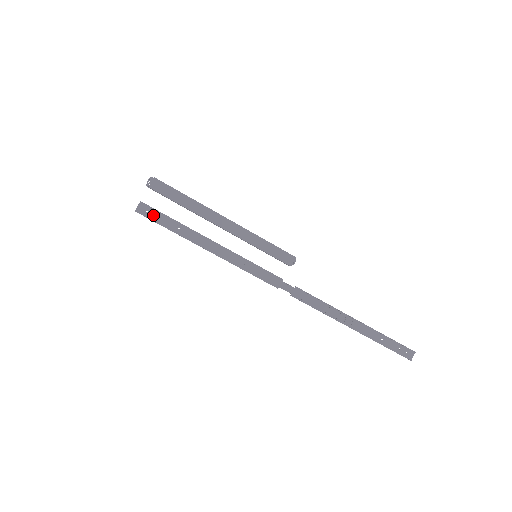
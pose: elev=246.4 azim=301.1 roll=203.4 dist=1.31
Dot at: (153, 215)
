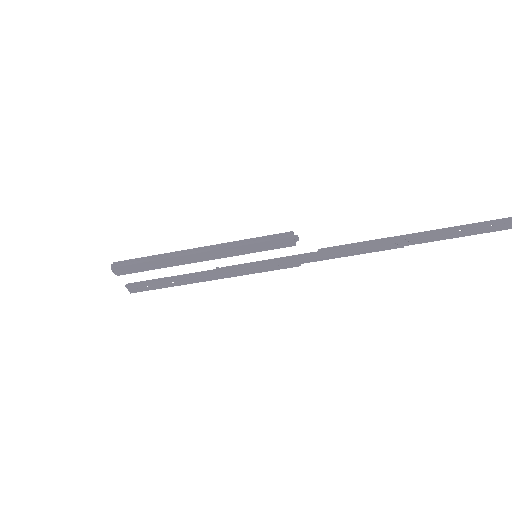
Dot at: (145, 287)
